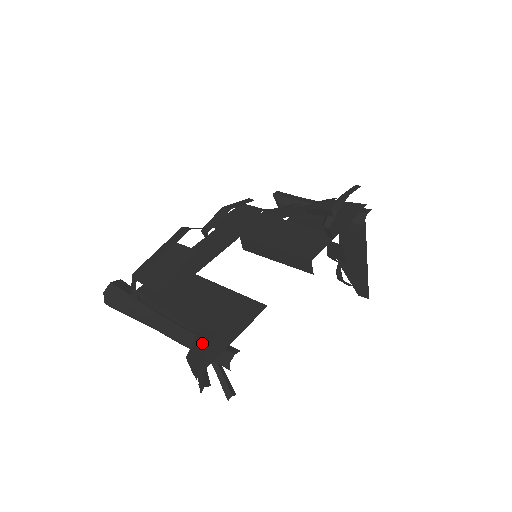
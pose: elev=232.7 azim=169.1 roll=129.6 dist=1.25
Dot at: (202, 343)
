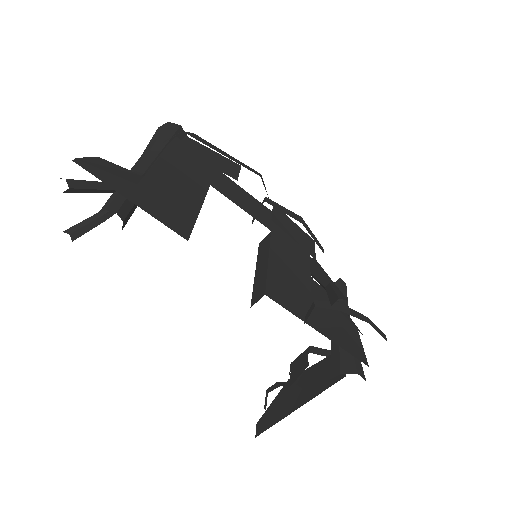
Dot at: (121, 172)
